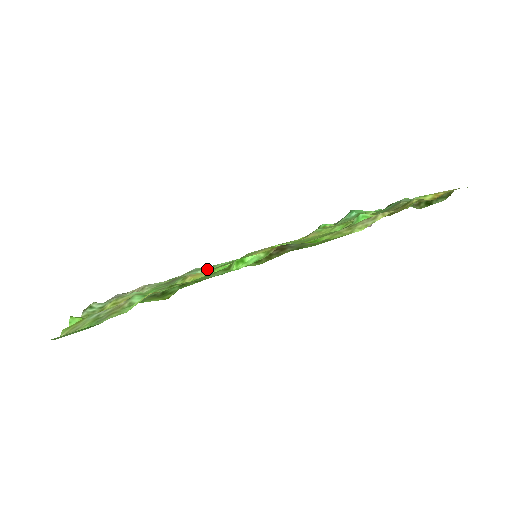
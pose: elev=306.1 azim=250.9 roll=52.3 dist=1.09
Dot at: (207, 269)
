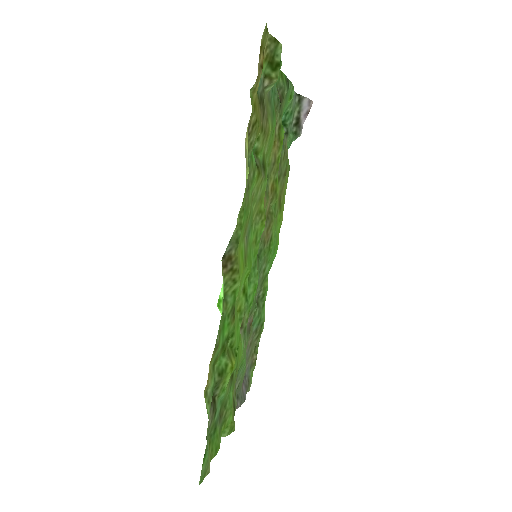
Dot at: occluded
